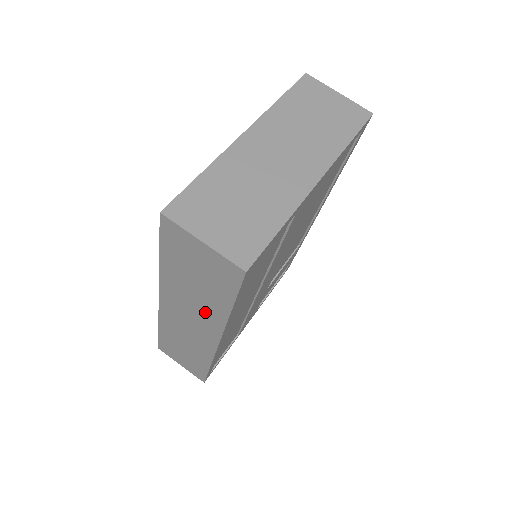
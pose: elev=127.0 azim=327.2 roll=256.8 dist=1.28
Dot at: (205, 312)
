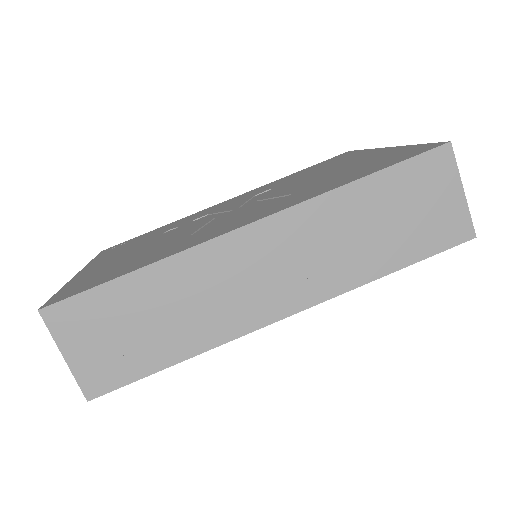
Dot at: (338, 264)
